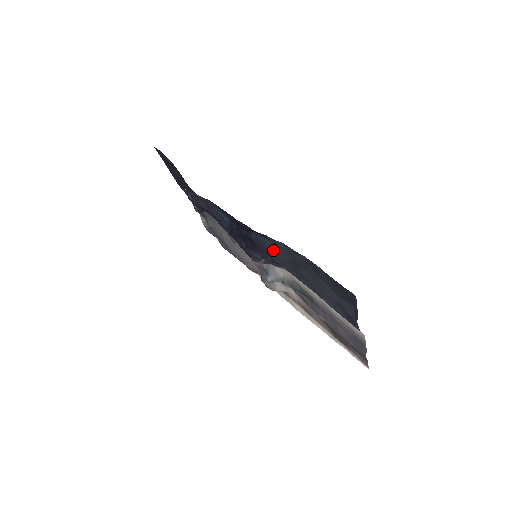
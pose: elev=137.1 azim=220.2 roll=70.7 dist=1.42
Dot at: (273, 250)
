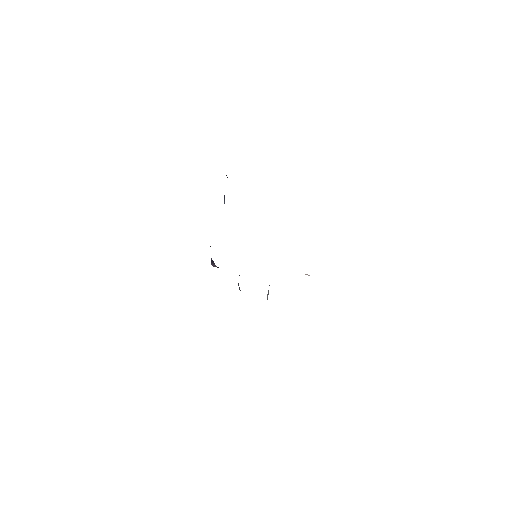
Dot at: occluded
